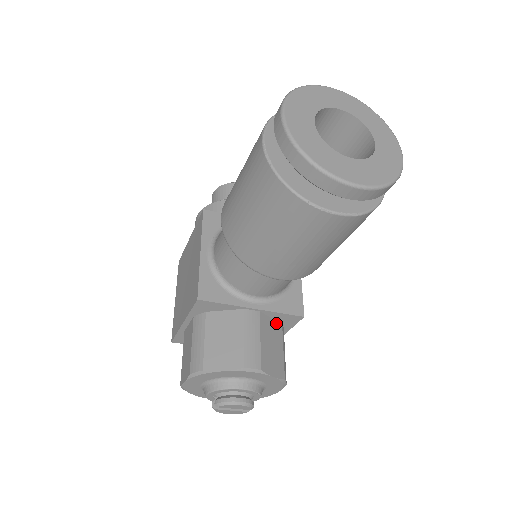
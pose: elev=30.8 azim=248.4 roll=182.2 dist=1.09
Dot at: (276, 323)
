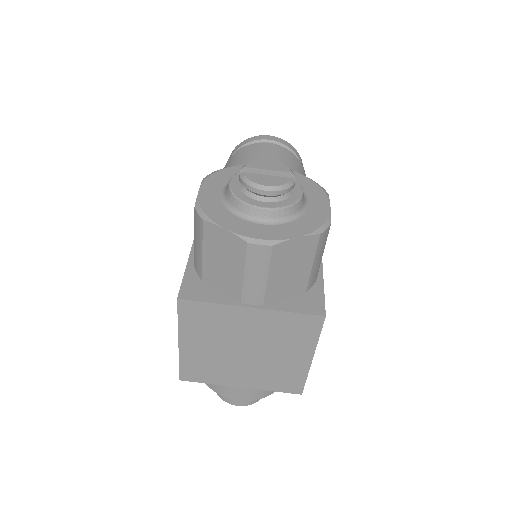
Dot at: occluded
